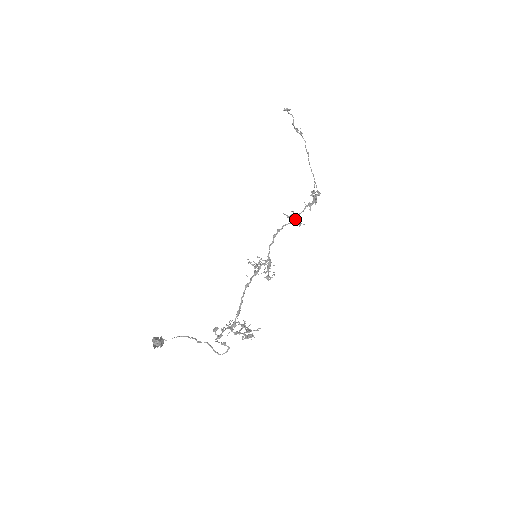
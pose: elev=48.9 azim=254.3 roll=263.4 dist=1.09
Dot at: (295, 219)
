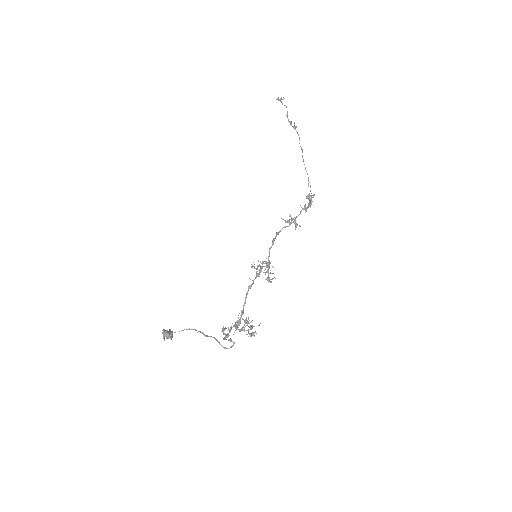
Dot at: (292, 222)
